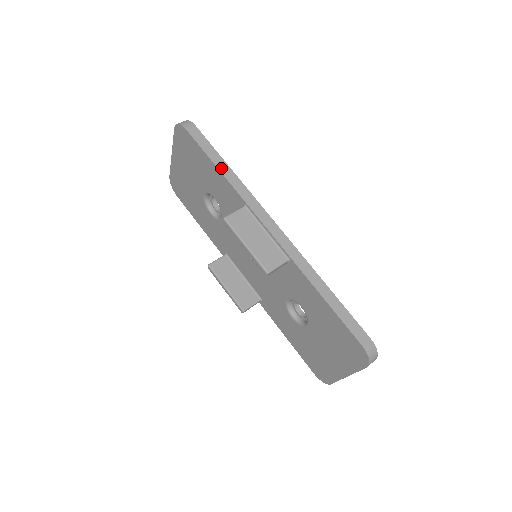
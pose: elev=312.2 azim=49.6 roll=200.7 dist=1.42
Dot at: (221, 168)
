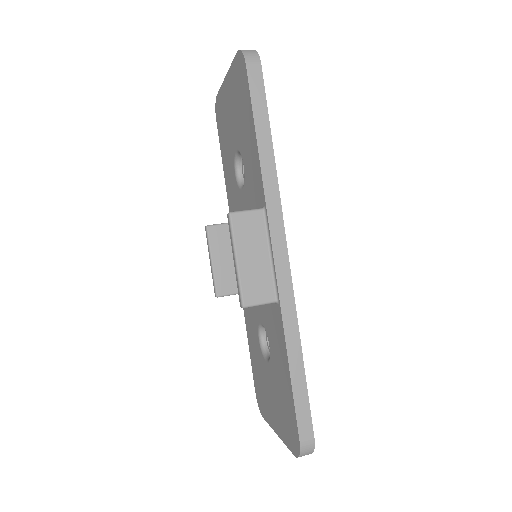
Dot at: (261, 144)
